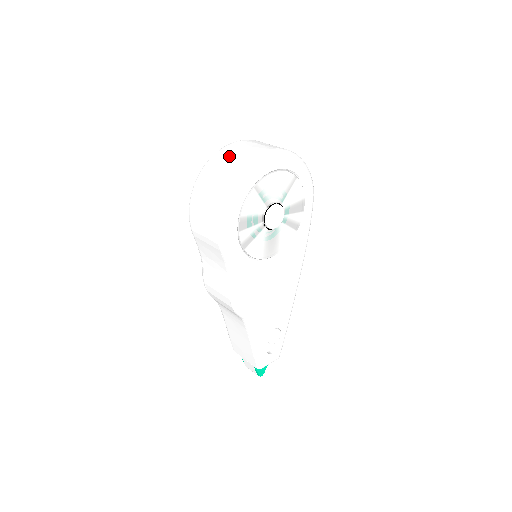
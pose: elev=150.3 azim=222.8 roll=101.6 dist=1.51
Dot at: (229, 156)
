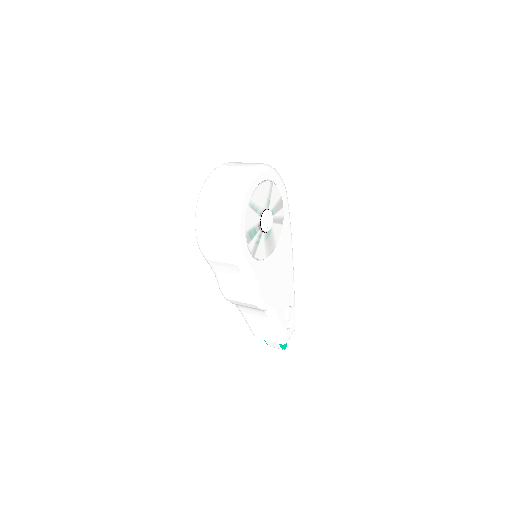
Dot at: (218, 186)
